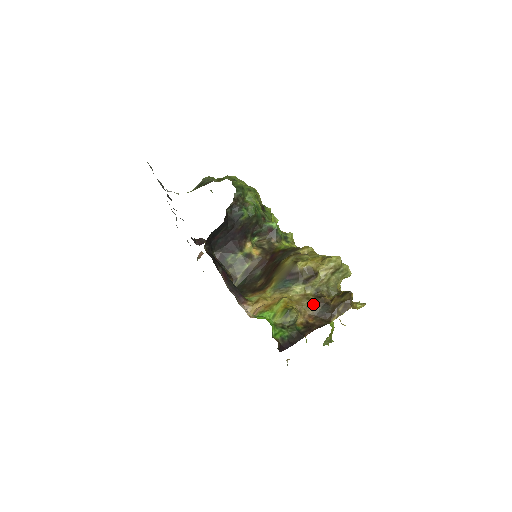
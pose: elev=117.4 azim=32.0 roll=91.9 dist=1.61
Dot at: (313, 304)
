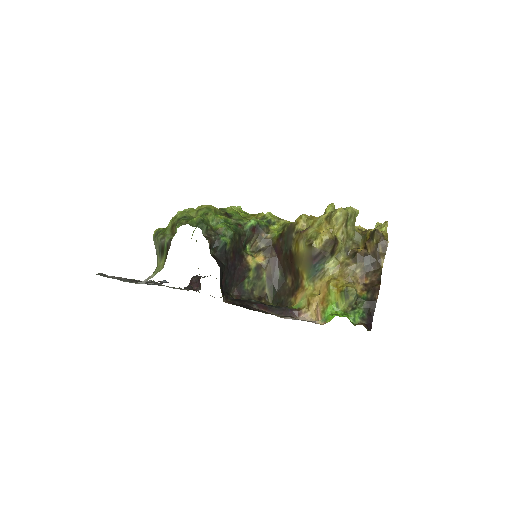
Dot at: (355, 266)
